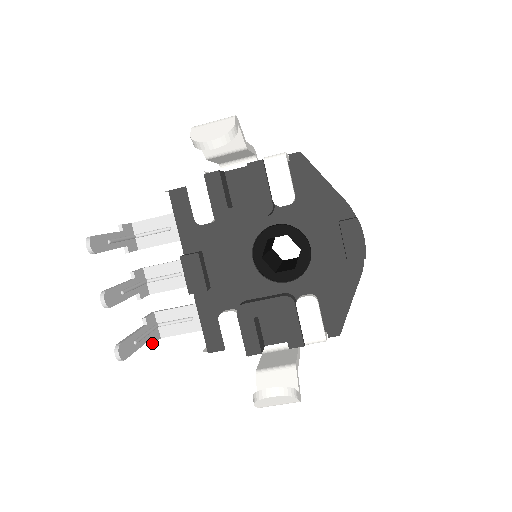
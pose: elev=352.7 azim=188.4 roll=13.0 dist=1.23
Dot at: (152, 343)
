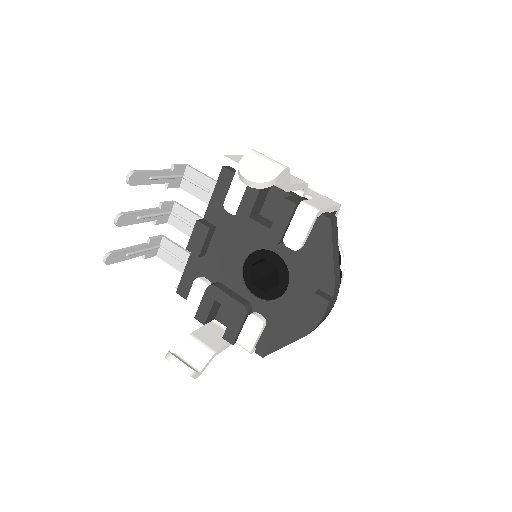
Dot at: (145, 258)
